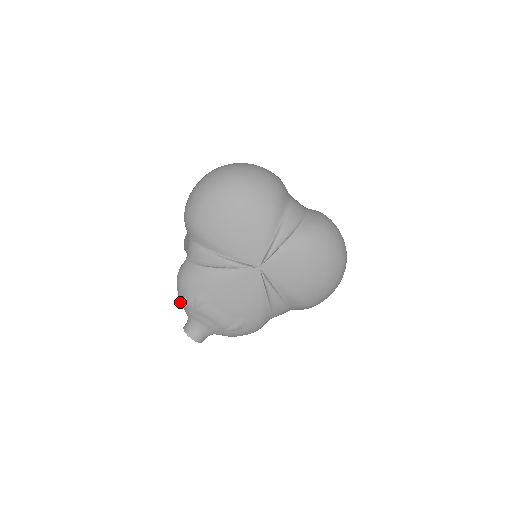
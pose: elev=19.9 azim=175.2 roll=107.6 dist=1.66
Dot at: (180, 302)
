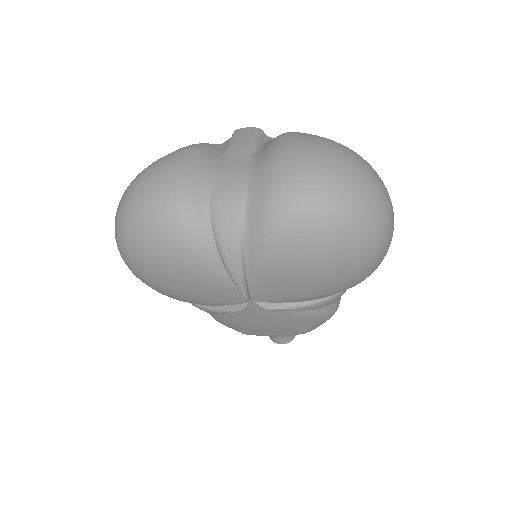
Dot at: occluded
